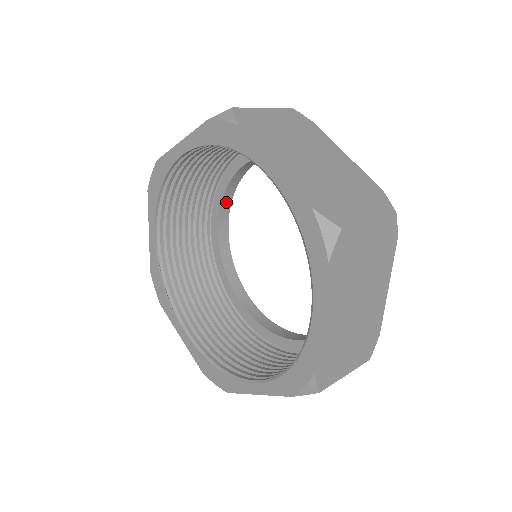
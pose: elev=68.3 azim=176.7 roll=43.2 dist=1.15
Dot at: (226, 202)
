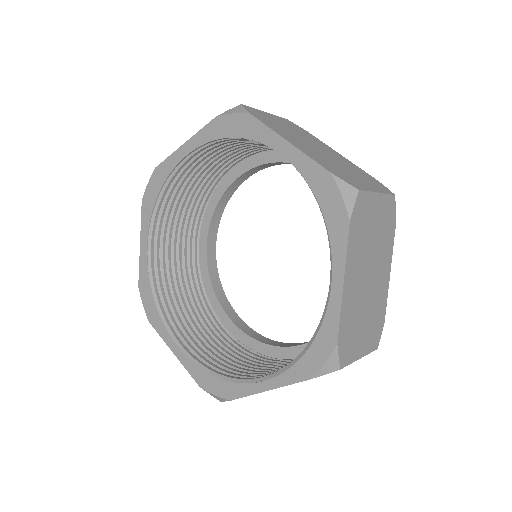
Dot at: (268, 165)
